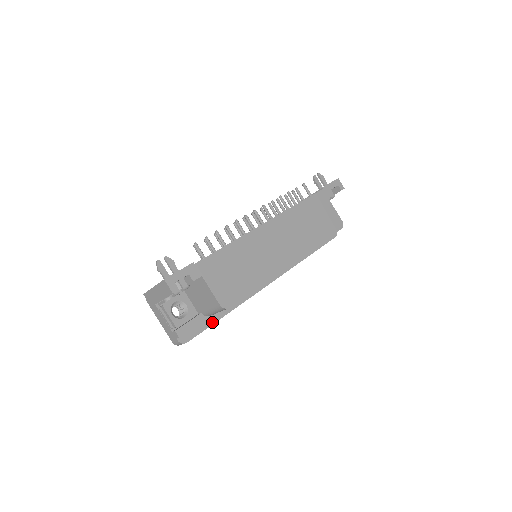
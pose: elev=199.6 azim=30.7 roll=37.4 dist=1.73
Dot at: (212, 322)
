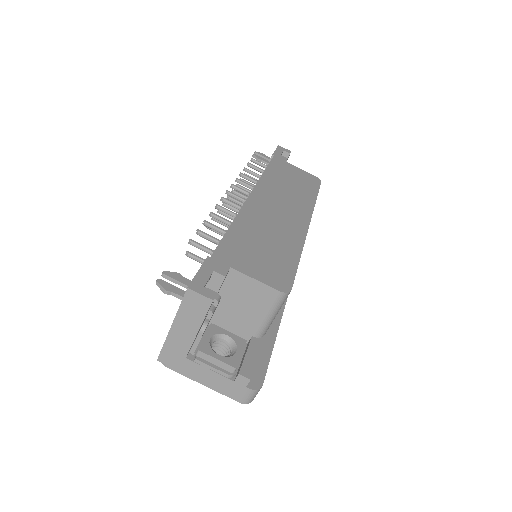
Dot at: (270, 345)
